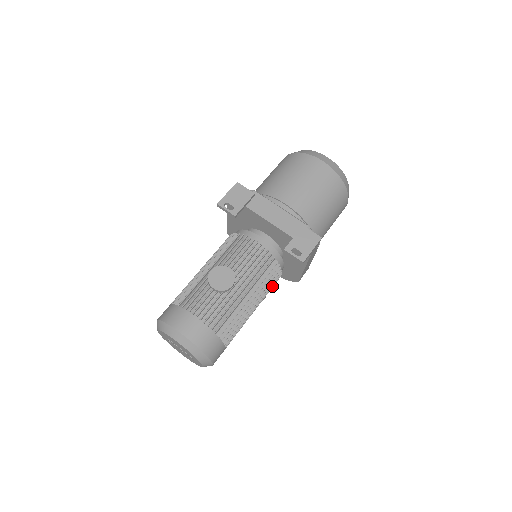
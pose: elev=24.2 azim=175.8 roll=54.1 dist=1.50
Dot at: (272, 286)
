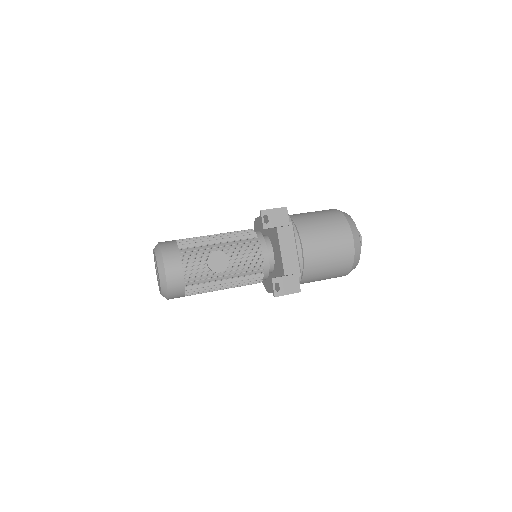
Dot at: occluded
